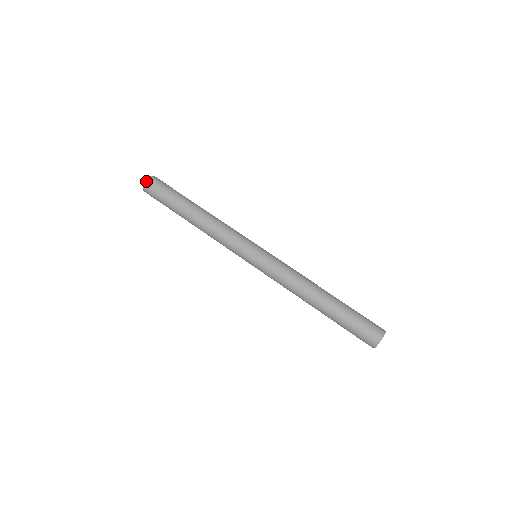
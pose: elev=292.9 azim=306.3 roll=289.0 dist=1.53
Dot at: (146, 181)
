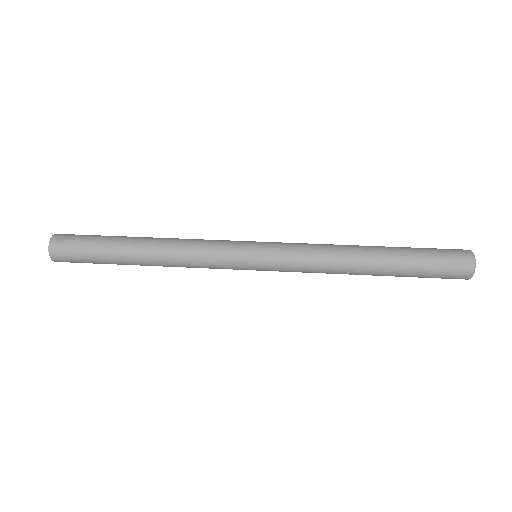
Dot at: (49, 252)
